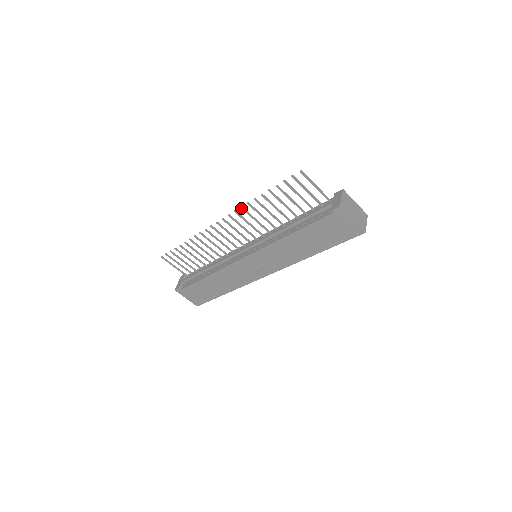
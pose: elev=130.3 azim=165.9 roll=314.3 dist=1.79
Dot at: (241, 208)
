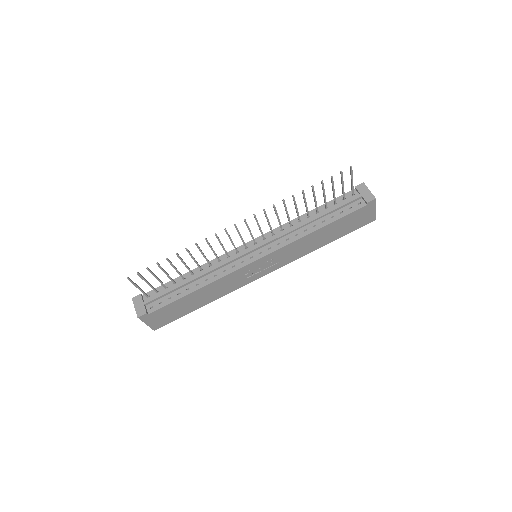
Dot at: (273, 206)
